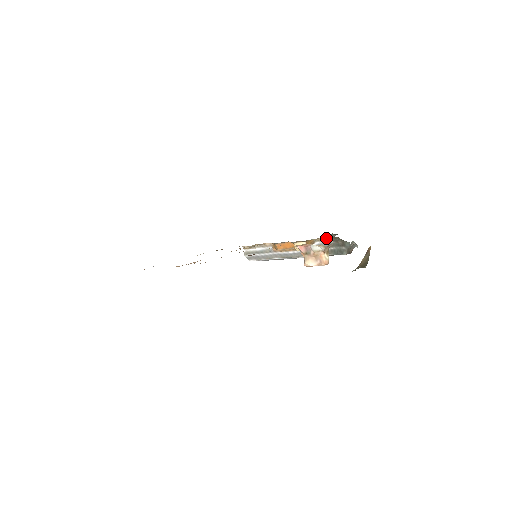
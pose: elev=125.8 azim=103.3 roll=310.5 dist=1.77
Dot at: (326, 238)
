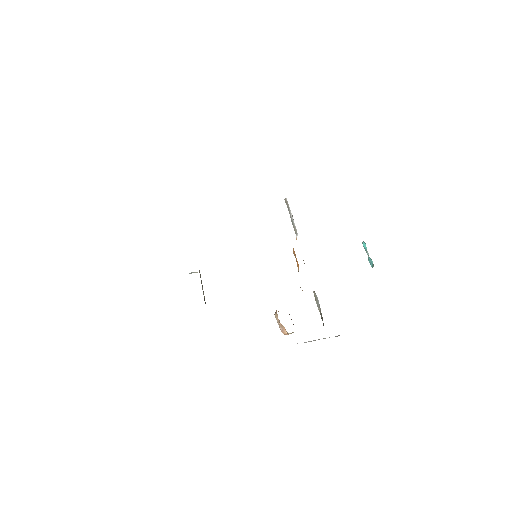
Dot at: occluded
